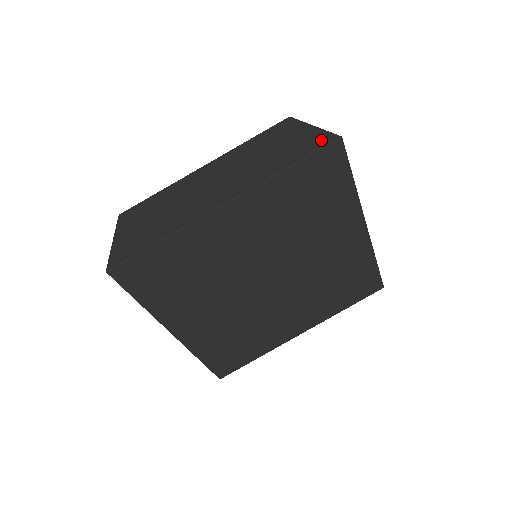
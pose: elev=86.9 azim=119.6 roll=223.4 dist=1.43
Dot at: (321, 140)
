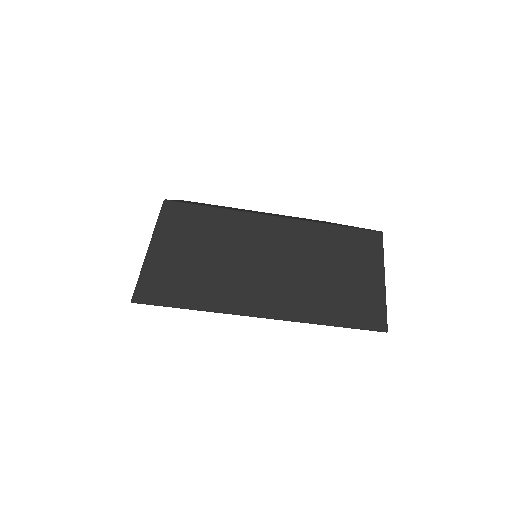
Dot at: (374, 318)
